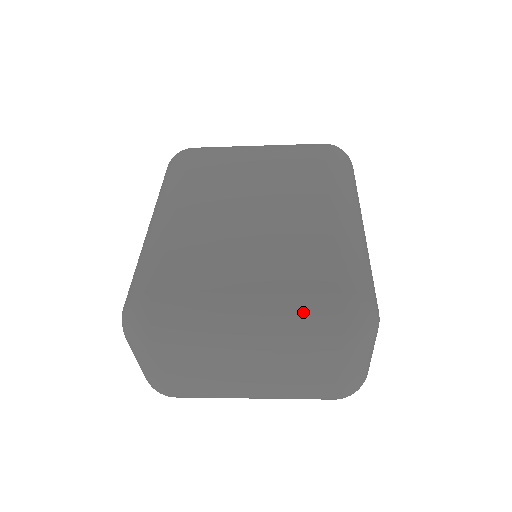
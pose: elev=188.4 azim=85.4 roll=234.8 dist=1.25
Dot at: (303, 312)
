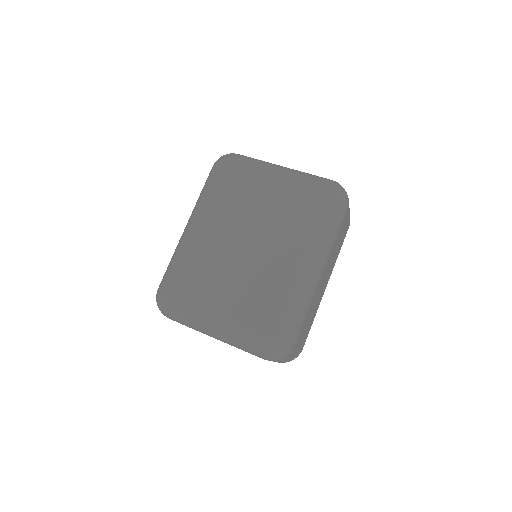
Dot at: (243, 336)
